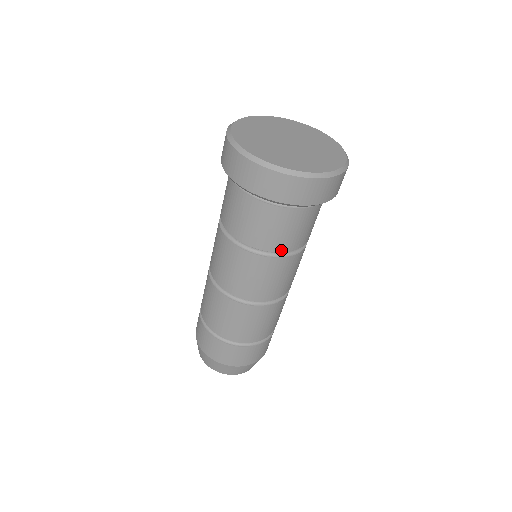
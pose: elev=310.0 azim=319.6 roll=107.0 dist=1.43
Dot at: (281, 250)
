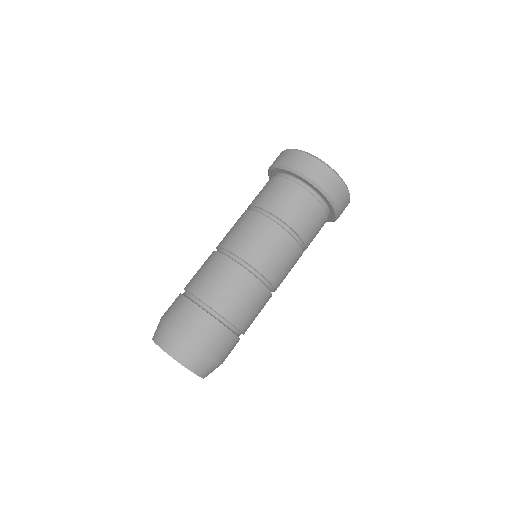
Dot at: (274, 213)
